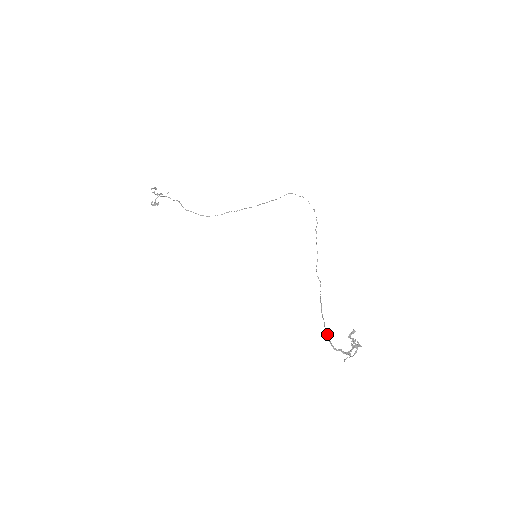
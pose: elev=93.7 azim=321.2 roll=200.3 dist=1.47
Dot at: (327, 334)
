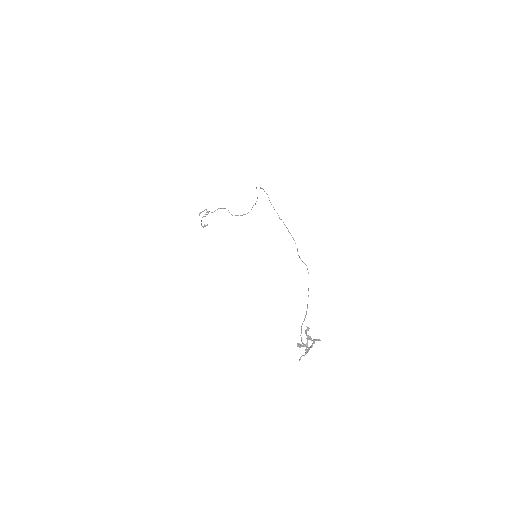
Dot at: (301, 327)
